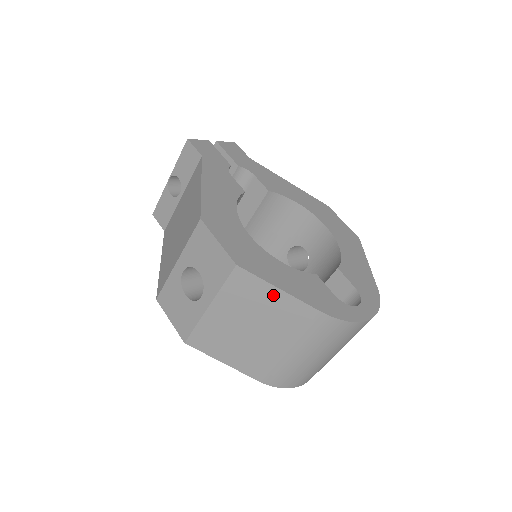
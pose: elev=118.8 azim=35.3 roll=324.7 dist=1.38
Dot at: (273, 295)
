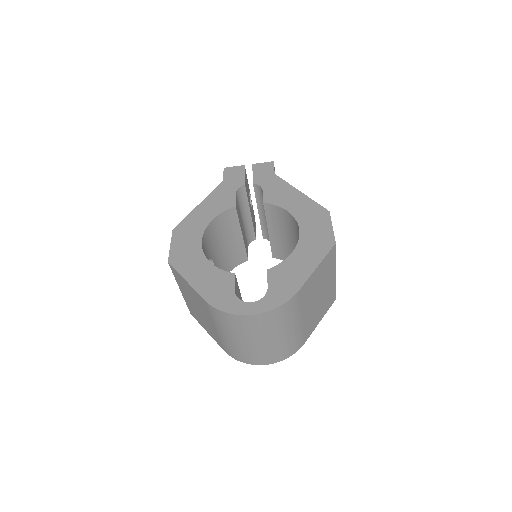
Dot at: (187, 285)
